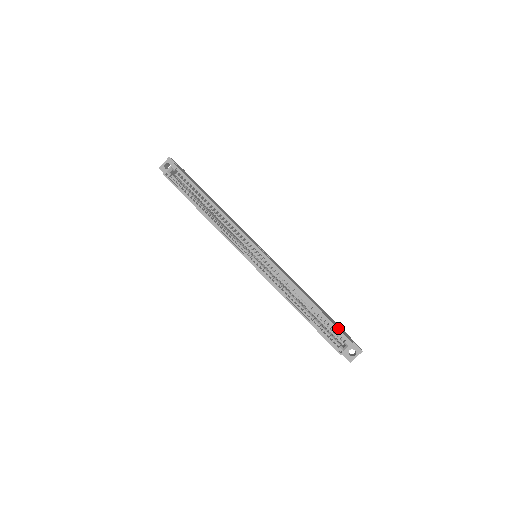
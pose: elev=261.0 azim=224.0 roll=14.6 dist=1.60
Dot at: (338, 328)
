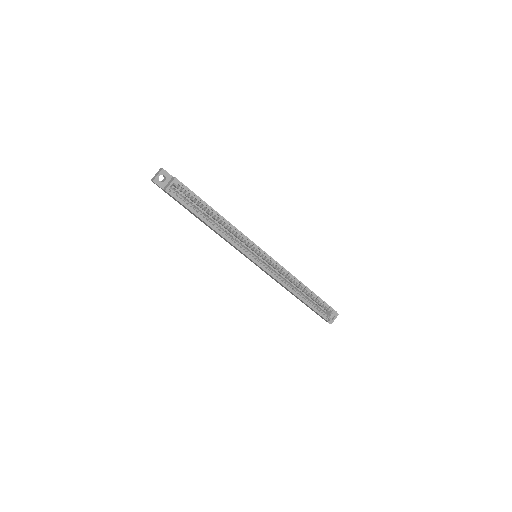
Dot at: occluded
